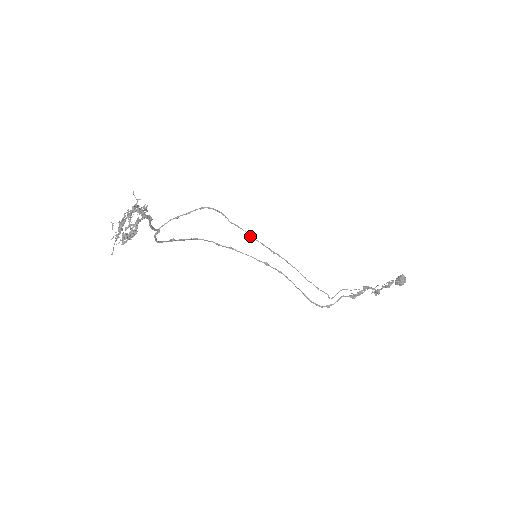
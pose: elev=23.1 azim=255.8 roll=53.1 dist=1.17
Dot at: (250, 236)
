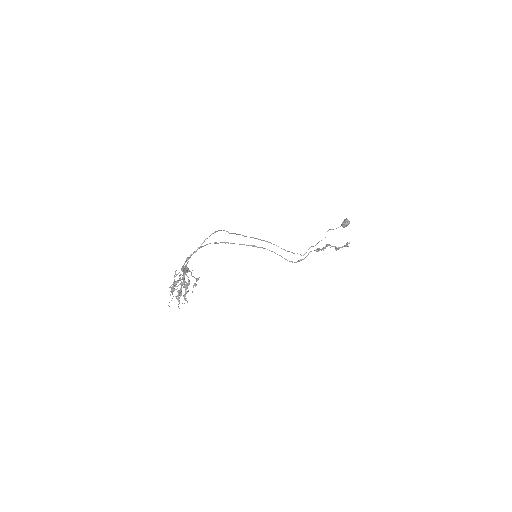
Dot at: (244, 236)
